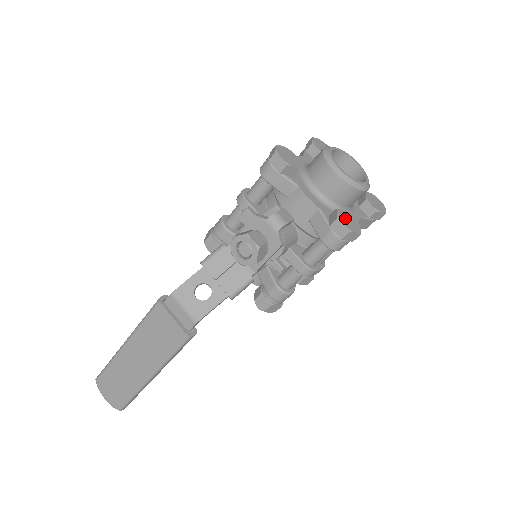
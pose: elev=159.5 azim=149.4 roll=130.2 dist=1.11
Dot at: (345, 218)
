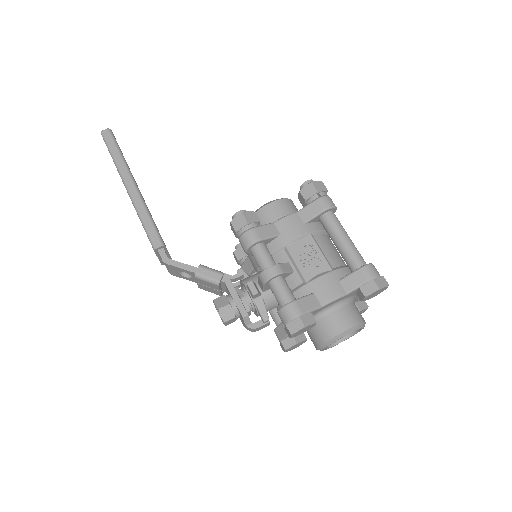
Dot at: (294, 347)
